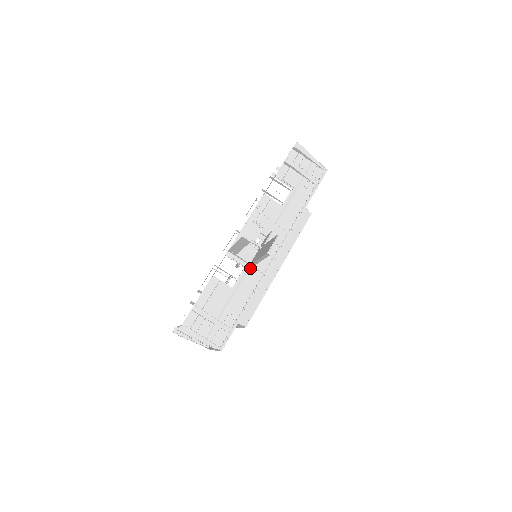
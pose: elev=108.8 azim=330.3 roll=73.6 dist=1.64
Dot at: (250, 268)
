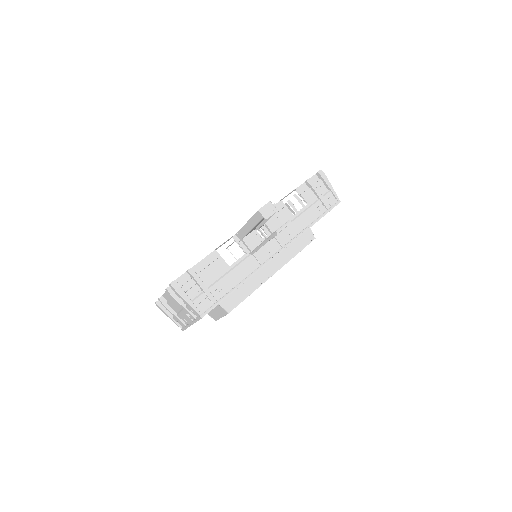
Dot at: (251, 256)
